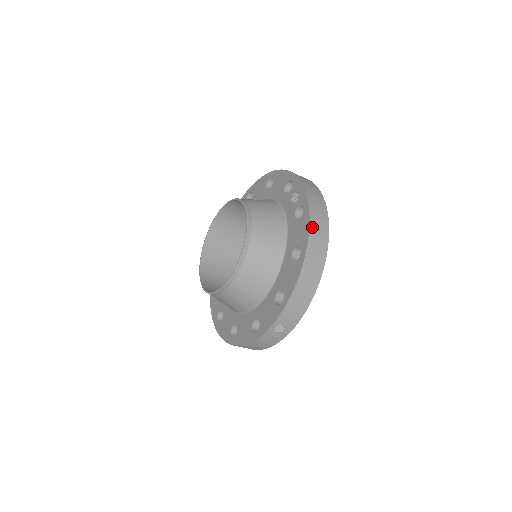
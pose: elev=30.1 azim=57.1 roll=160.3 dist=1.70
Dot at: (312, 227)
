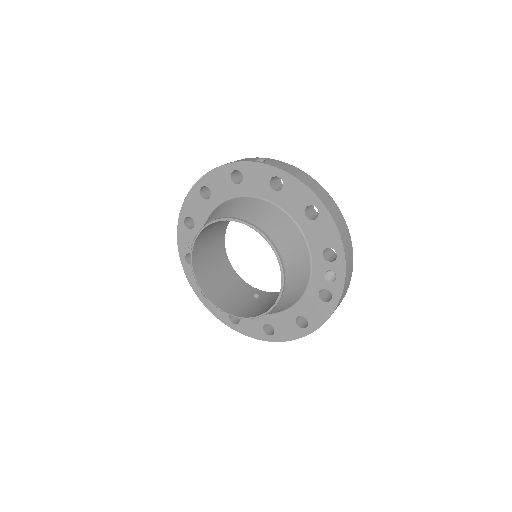
Dot at: occluded
